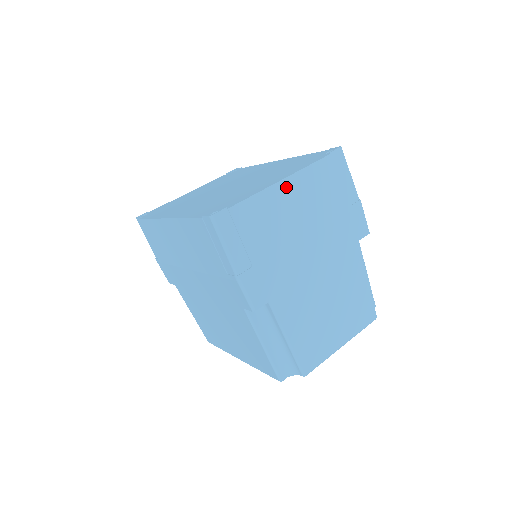
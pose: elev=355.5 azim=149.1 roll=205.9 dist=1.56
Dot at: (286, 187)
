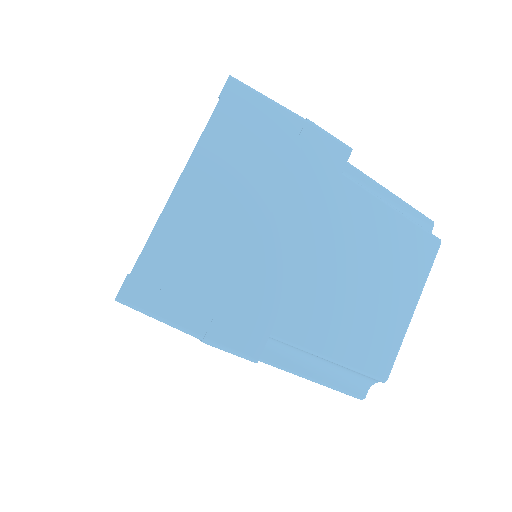
Dot at: (189, 188)
